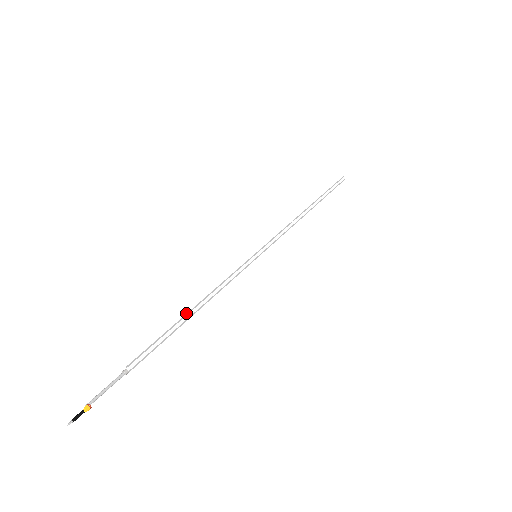
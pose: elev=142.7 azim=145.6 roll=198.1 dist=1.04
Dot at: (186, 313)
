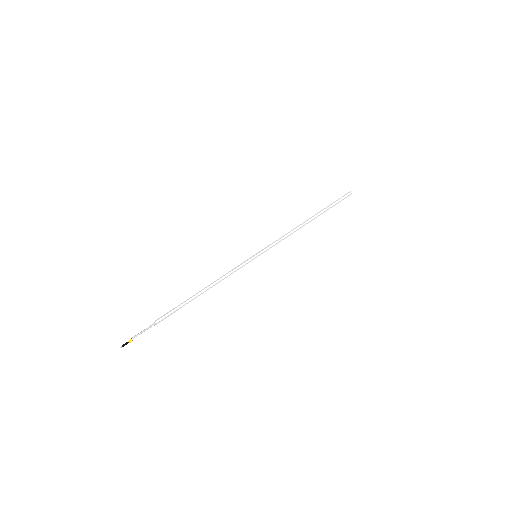
Dot at: (197, 292)
